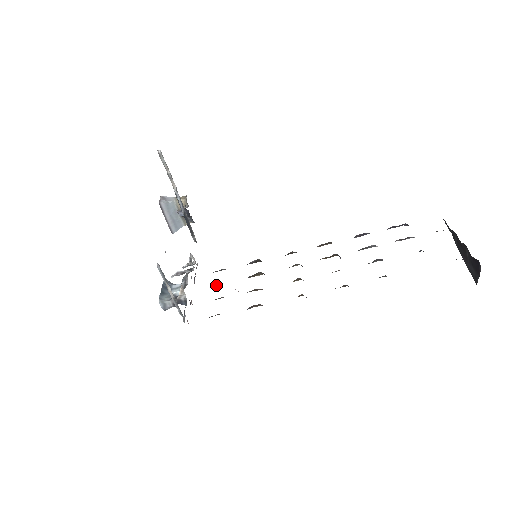
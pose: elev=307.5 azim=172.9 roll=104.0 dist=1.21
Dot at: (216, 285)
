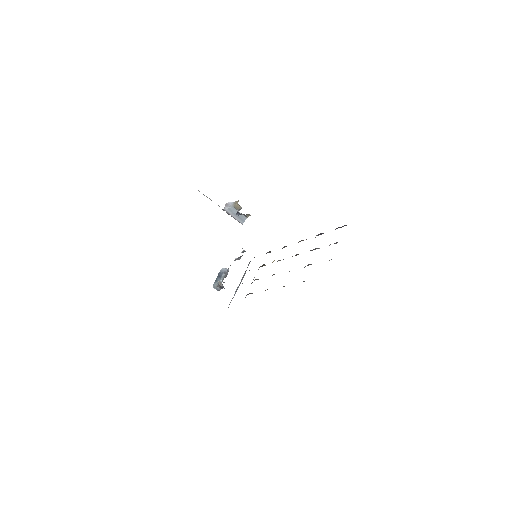
Dot at: occluded
